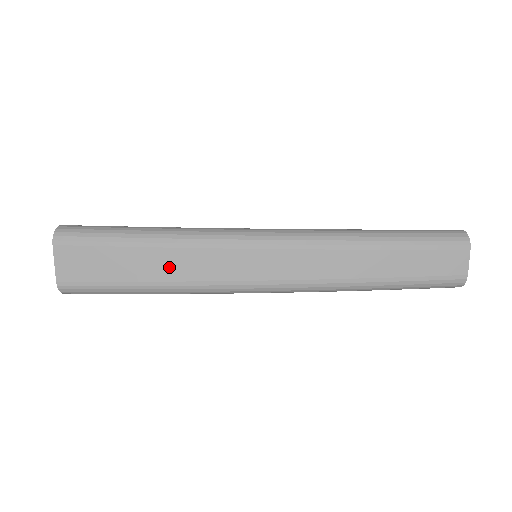
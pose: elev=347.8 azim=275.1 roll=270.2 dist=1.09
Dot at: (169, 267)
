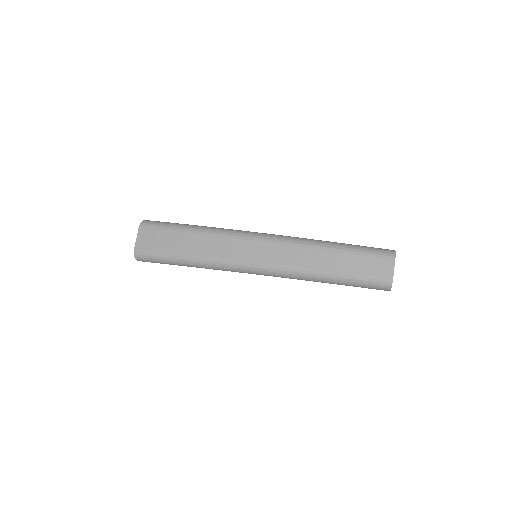
Dot at: (198, 246)
